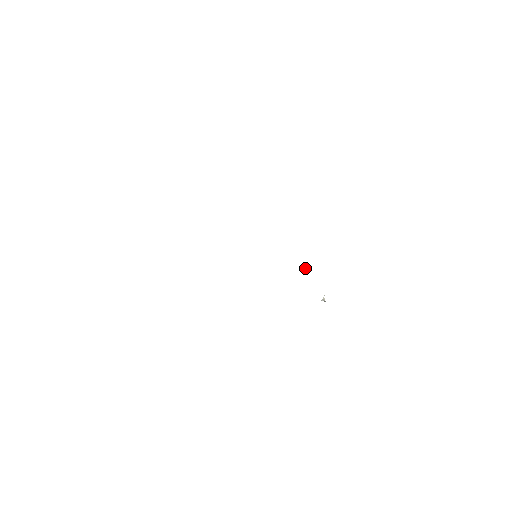
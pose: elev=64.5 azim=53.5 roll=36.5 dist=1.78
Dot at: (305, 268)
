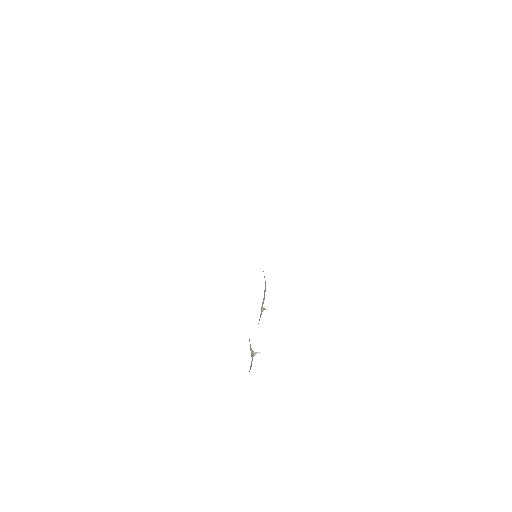
Dot at: (264, 308)
